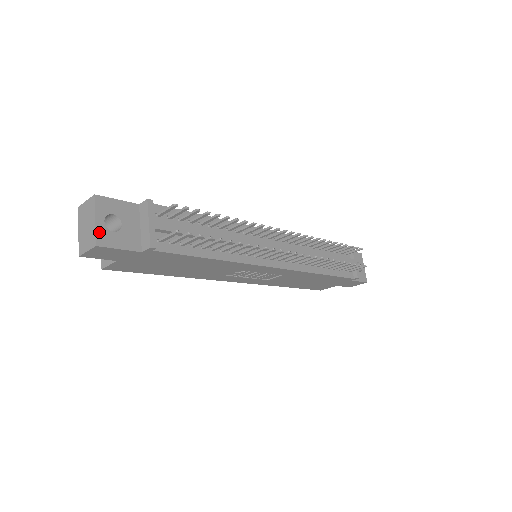
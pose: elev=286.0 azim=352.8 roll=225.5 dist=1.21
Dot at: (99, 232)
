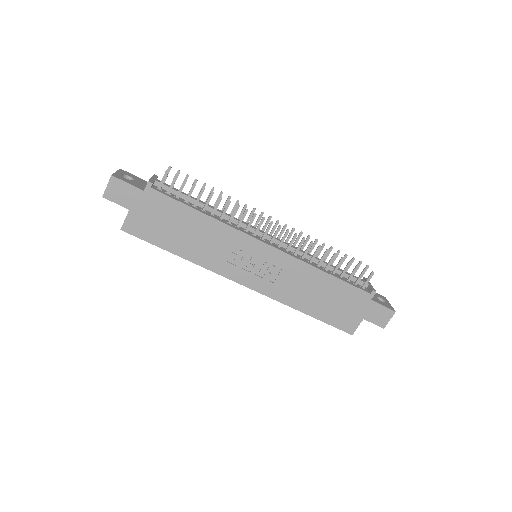
Dot at: (116, 174)
